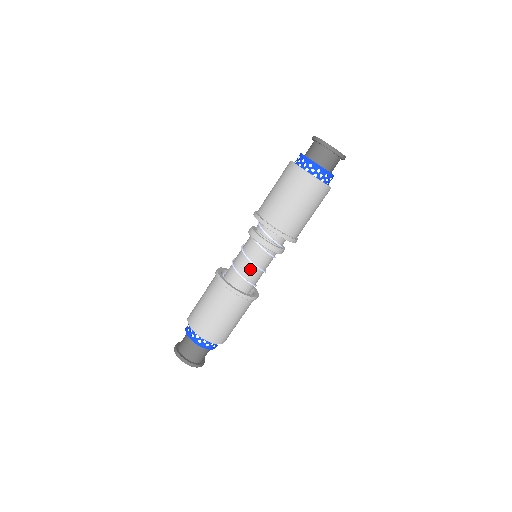
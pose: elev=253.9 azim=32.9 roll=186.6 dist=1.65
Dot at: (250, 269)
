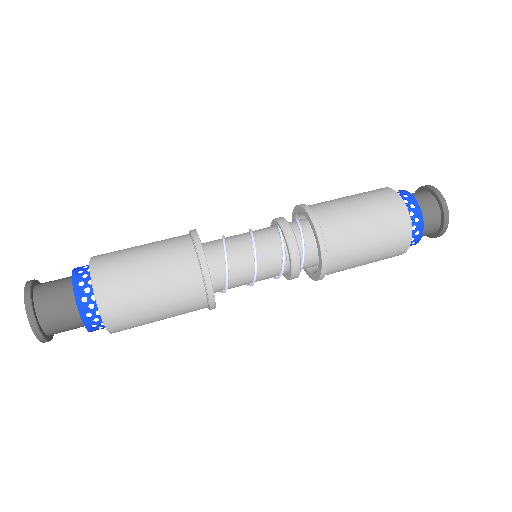
Dot at: (245, 261)
